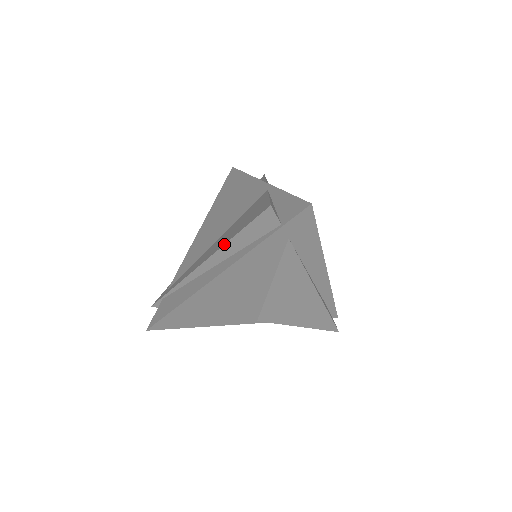
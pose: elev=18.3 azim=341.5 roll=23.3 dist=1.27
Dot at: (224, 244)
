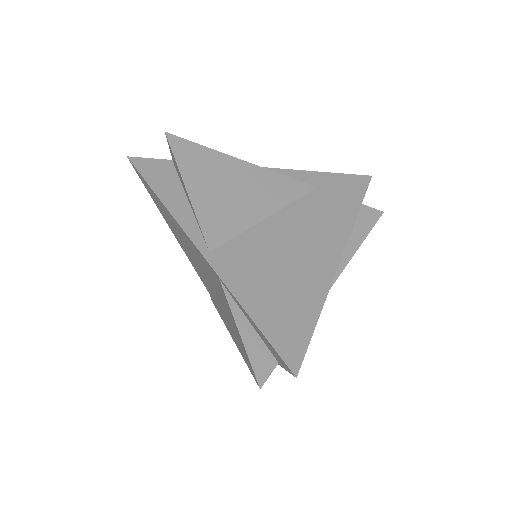
Dot at: (239, 351)
